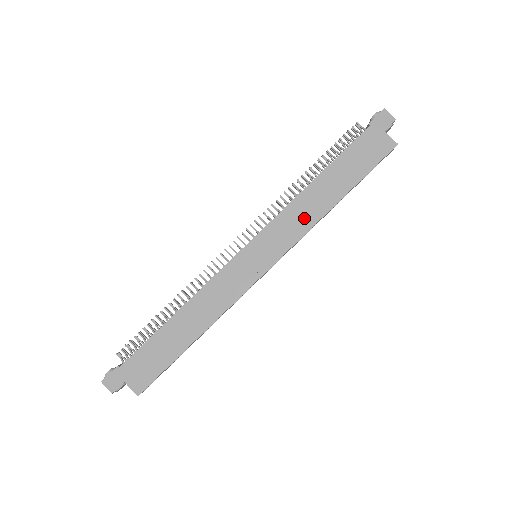
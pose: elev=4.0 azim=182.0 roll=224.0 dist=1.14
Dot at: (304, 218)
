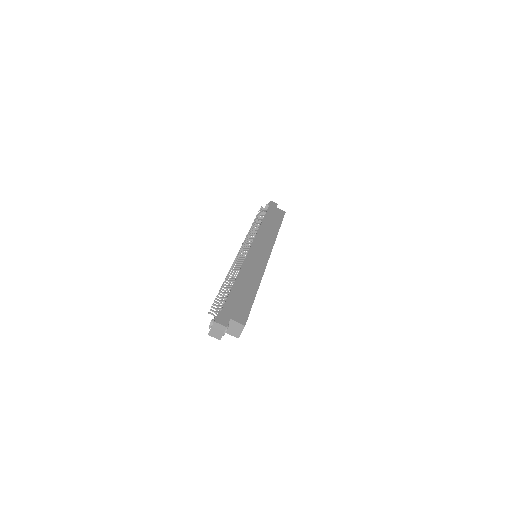
Dot at: (269, 236)
